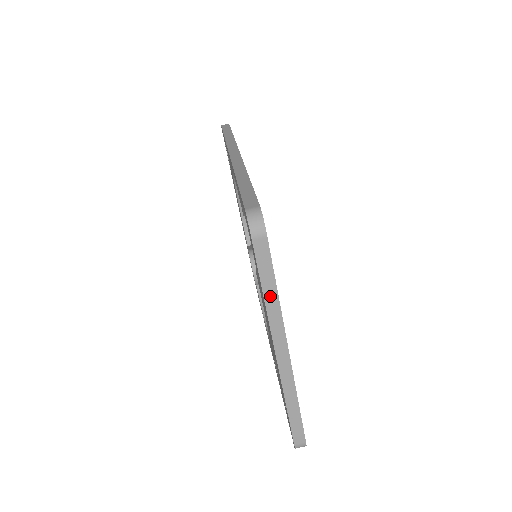
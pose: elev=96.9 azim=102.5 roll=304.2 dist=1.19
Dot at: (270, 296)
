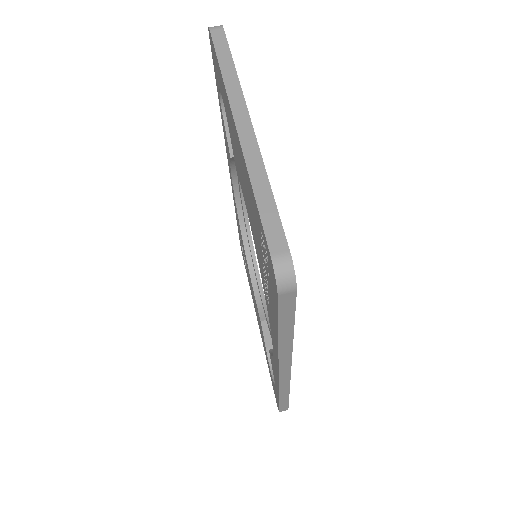
Dot at: (227, 68)
